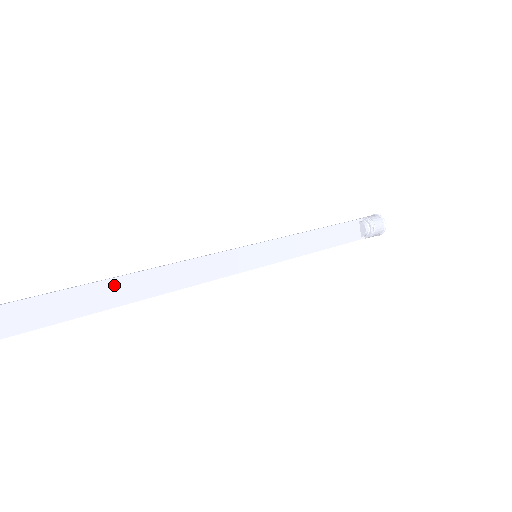
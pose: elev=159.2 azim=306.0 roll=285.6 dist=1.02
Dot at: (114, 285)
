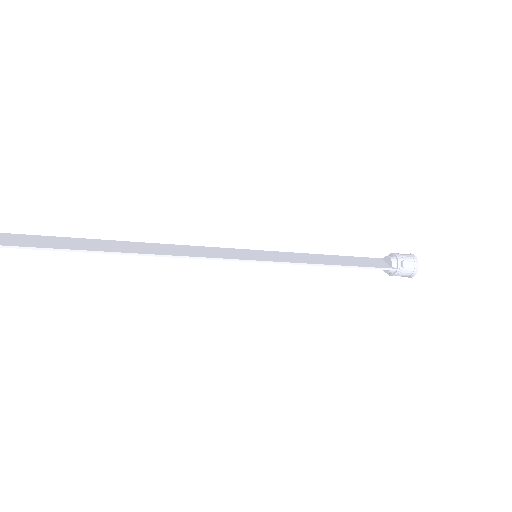
Dot at: (104, 243)
